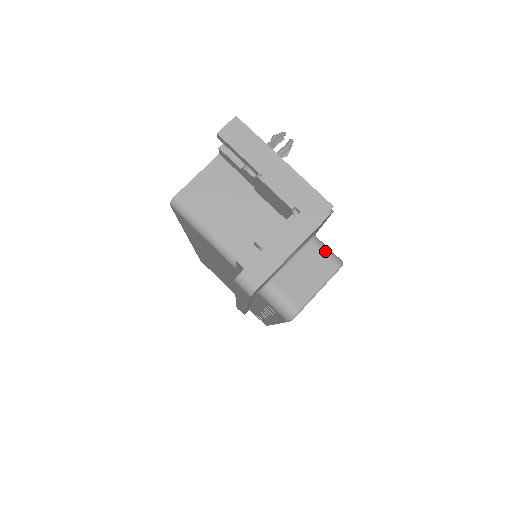
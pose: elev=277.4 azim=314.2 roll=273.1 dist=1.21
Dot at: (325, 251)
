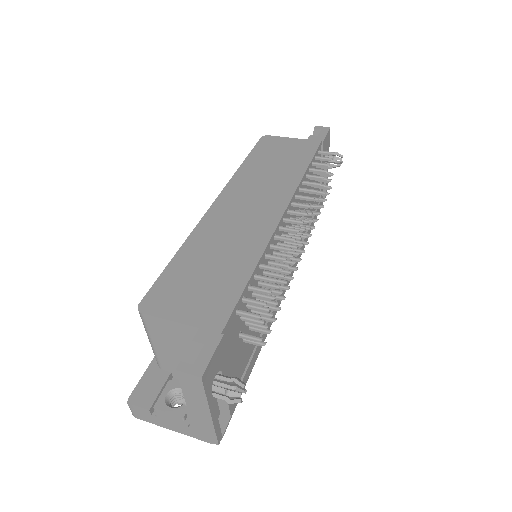
Dot at: occluded
